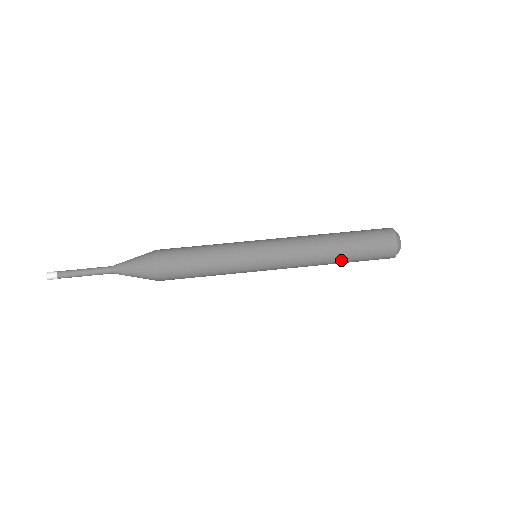
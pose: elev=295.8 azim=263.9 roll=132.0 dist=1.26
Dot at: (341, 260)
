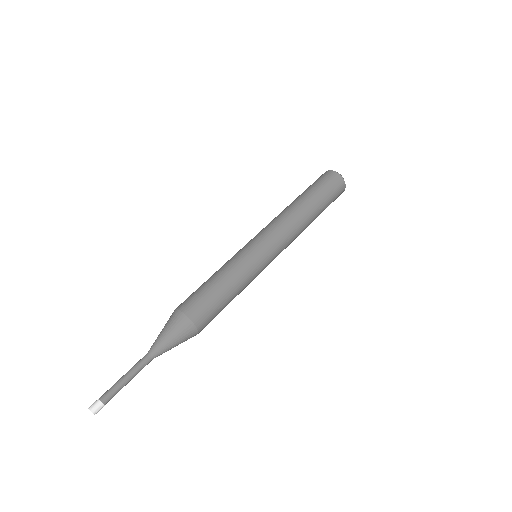
Dot at: (316, 213)
